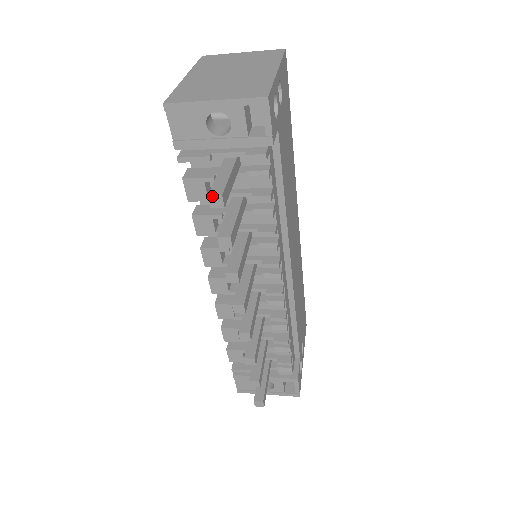
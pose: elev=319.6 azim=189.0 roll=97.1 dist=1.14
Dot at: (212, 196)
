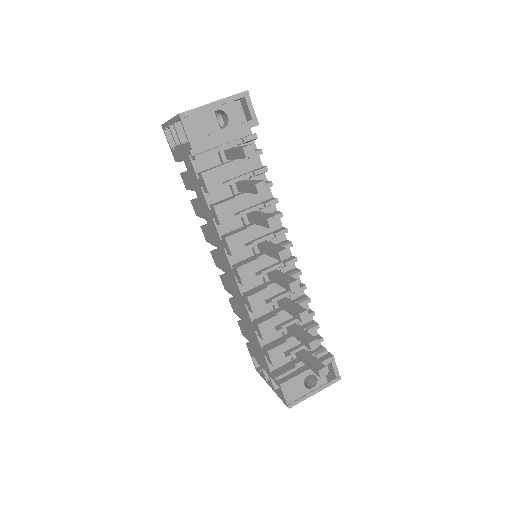
Dot at: (246, 147)
